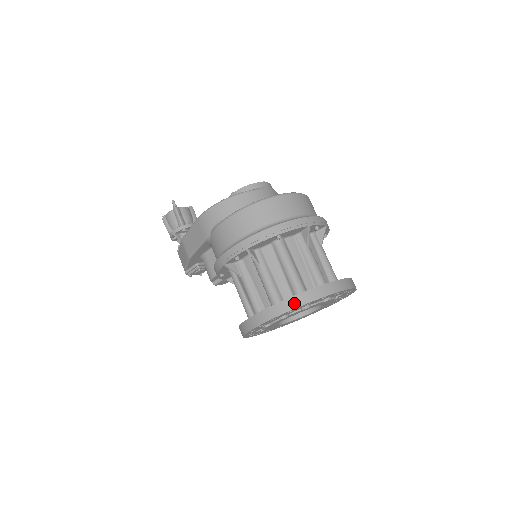
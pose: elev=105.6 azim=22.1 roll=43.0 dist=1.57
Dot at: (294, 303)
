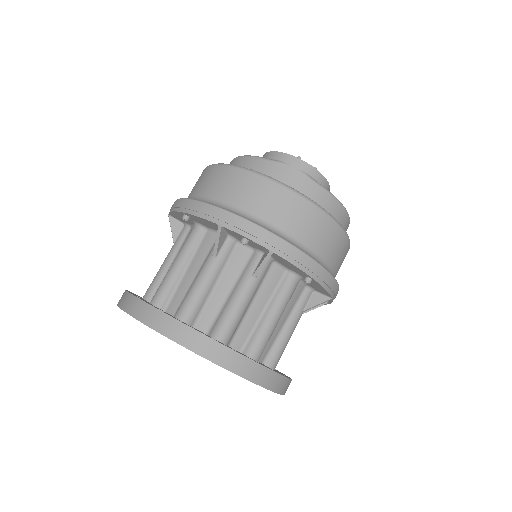
Dot at: (123, 300)
